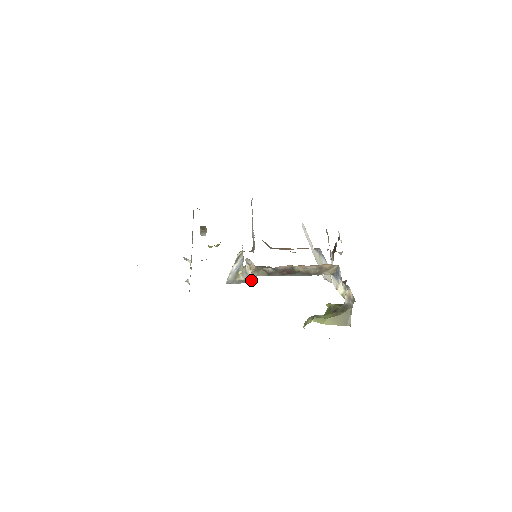
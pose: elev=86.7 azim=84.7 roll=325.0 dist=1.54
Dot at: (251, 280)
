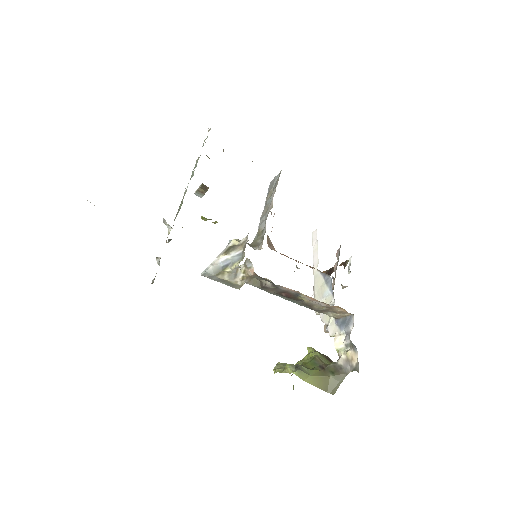
Dot at: (236, 285)
